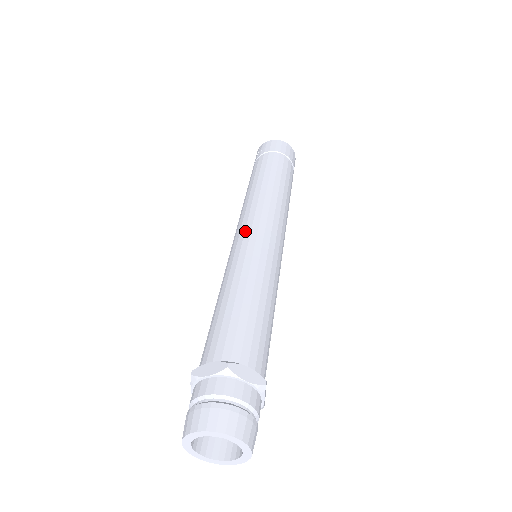
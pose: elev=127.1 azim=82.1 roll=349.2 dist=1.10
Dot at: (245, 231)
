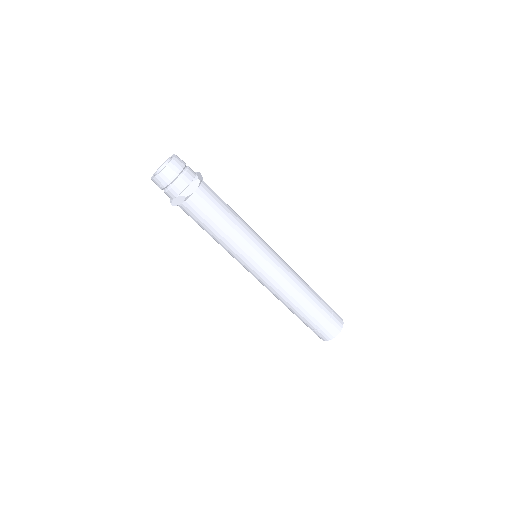
Dot at: occluded
